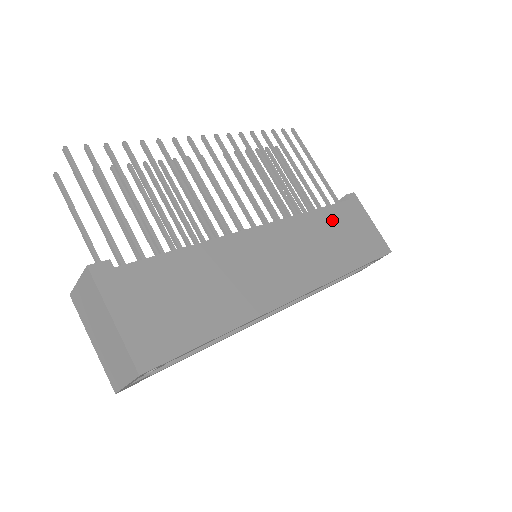
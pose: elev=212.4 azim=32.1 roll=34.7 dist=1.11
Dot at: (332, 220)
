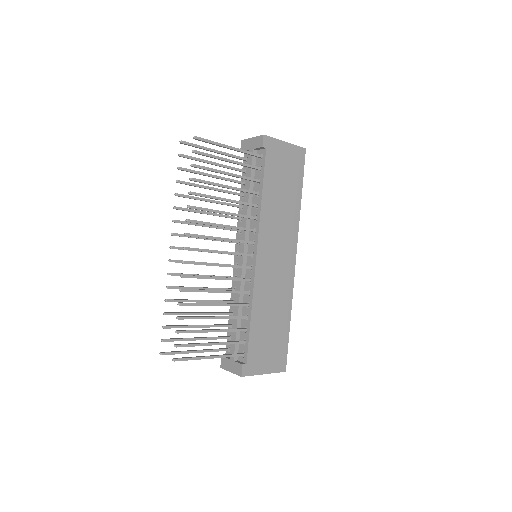
Dot at: (272, 186)
